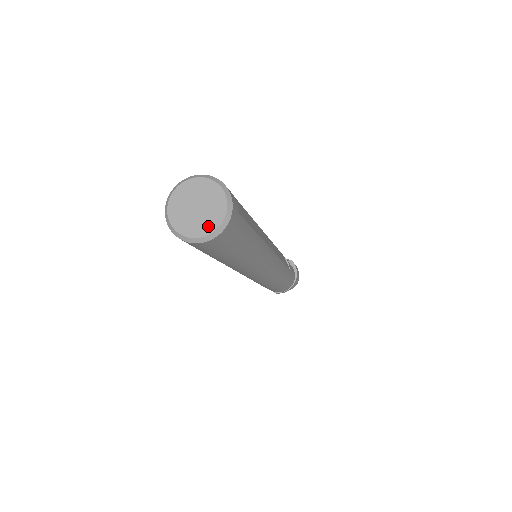
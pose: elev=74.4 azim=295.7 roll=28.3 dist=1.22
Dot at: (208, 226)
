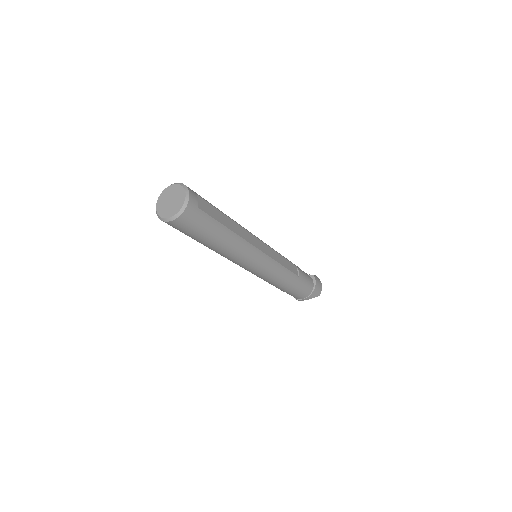
Dot at: (173, 212)
